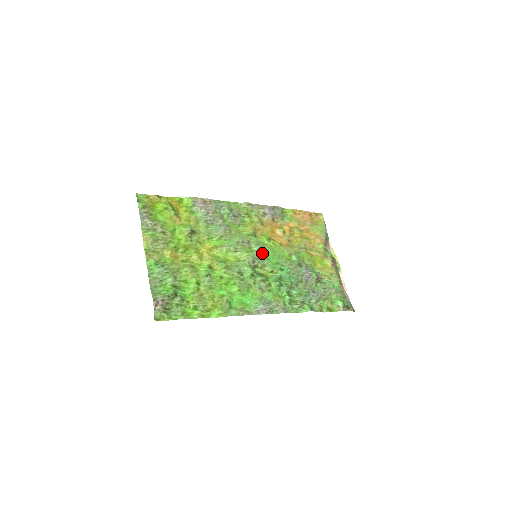
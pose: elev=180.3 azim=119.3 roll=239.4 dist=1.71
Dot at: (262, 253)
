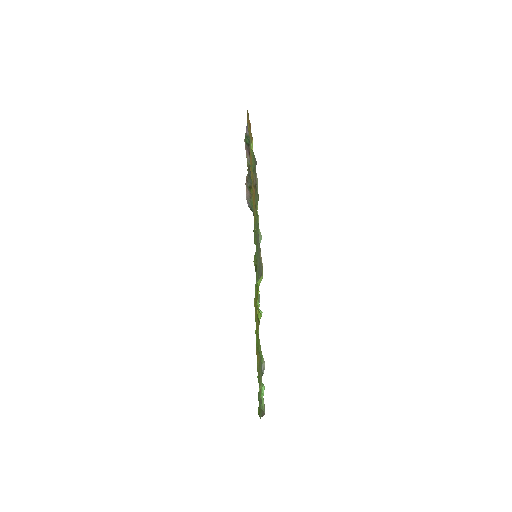
Dot at: occluded
